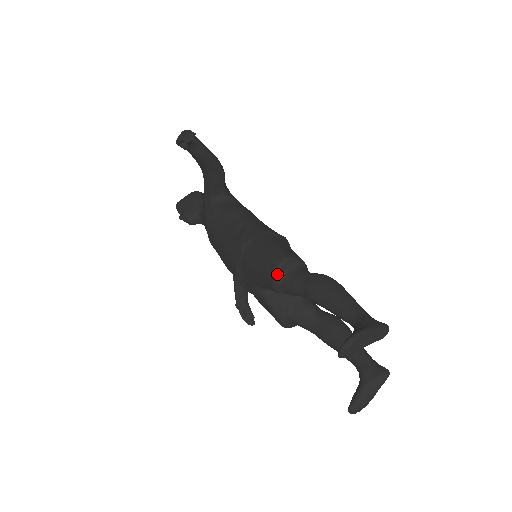
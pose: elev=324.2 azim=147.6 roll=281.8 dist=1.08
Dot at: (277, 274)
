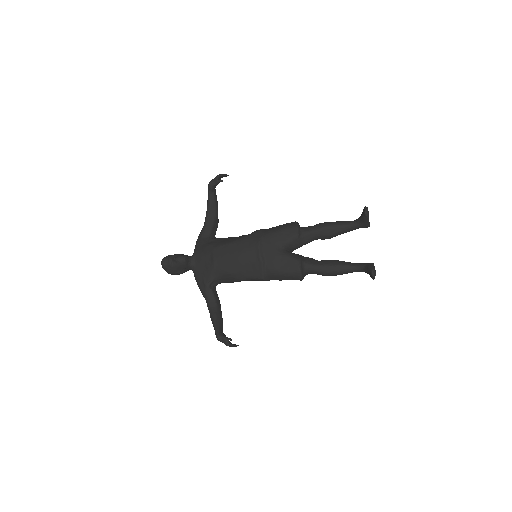
Dot at: (298, 224)
